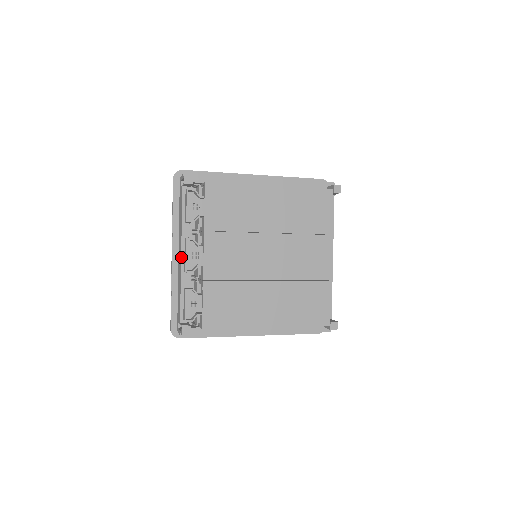
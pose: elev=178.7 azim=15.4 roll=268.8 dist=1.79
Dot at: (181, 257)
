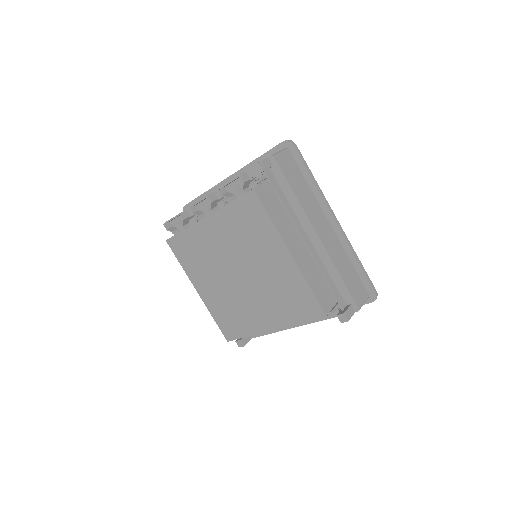
Dot at: (214, 192)
